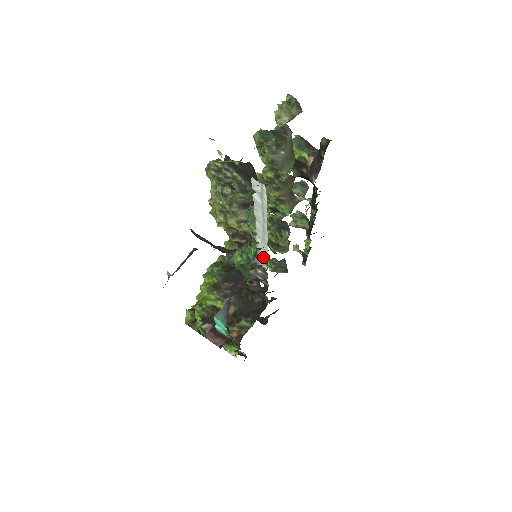
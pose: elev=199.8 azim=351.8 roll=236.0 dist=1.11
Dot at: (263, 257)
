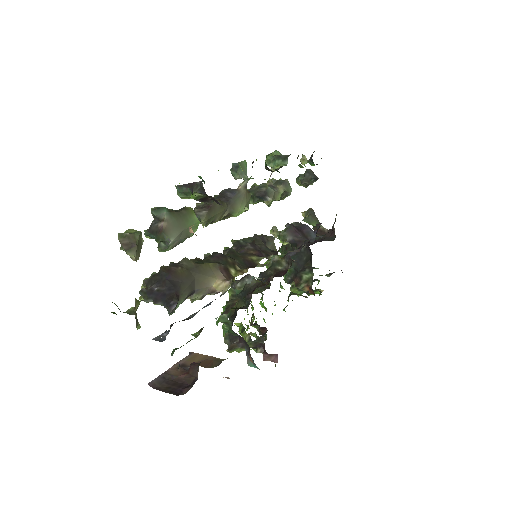
Dot at: occluded
